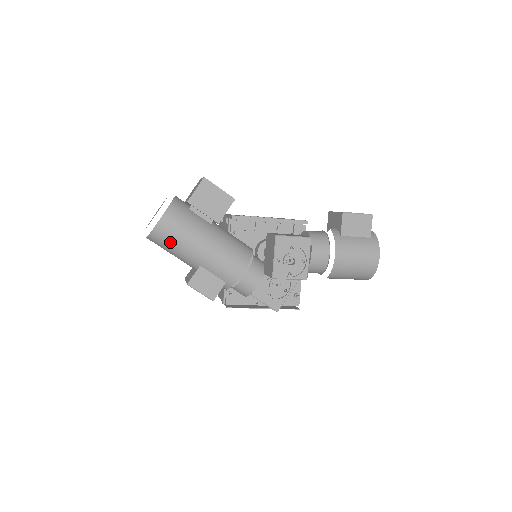
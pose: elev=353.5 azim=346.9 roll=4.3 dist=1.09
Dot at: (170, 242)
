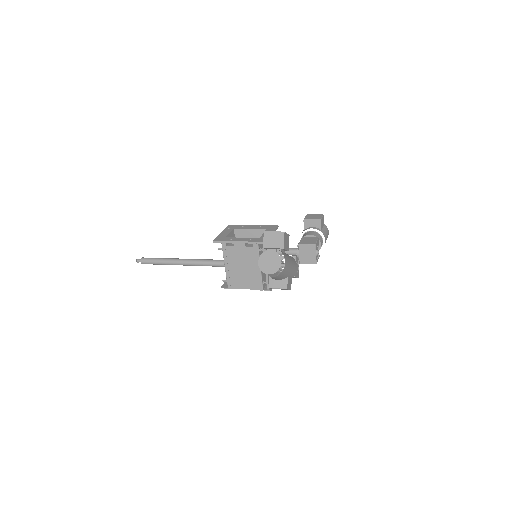
Dot at: (284, 273)
